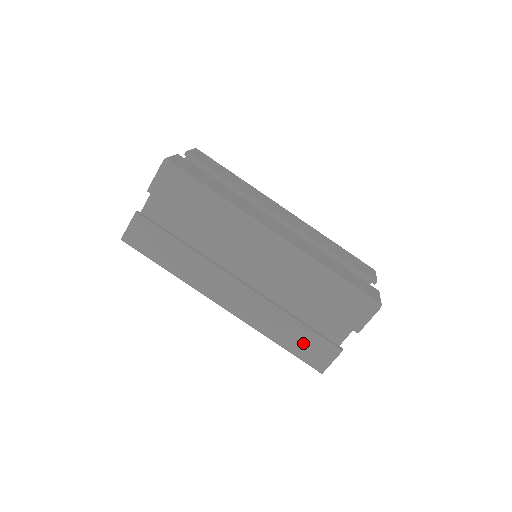
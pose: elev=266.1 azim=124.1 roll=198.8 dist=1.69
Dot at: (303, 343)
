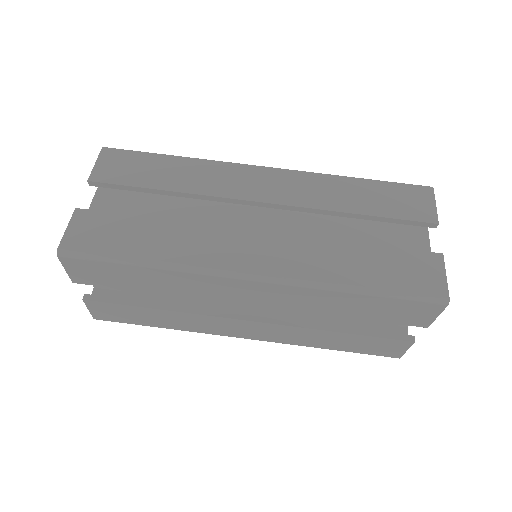
Dot at: (360, 345)
